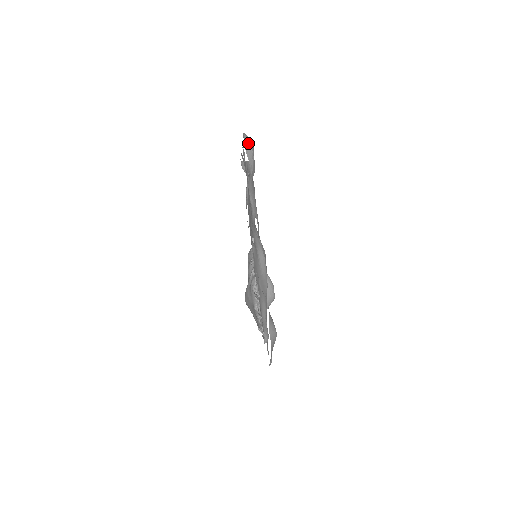
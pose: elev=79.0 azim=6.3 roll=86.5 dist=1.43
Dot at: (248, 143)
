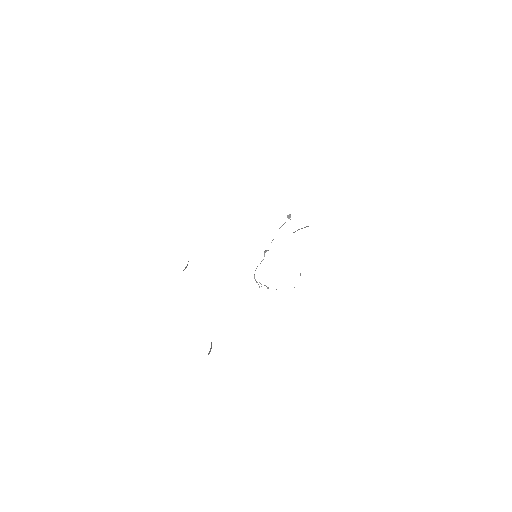
Dot at: occluded
